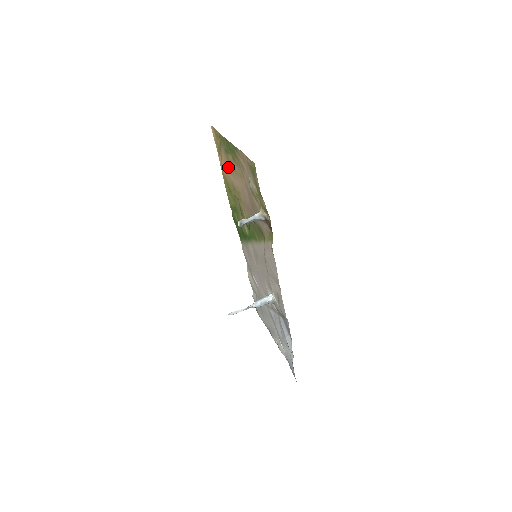
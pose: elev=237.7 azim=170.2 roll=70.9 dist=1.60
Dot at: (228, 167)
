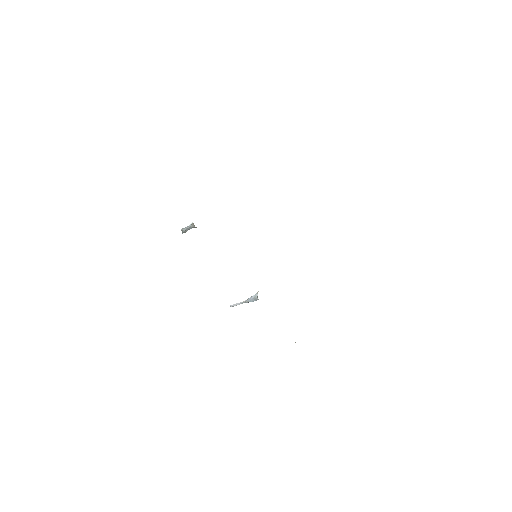
Dot at: occluded
